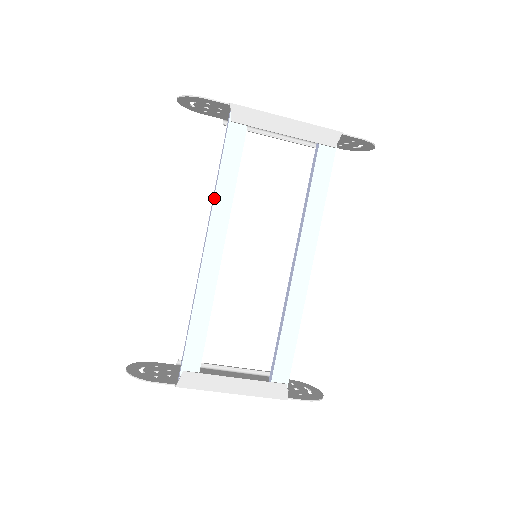
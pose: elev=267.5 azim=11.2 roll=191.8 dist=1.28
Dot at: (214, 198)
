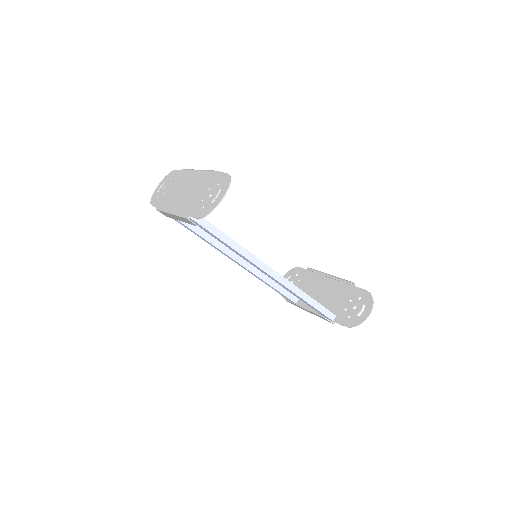
Dot at: occluded
